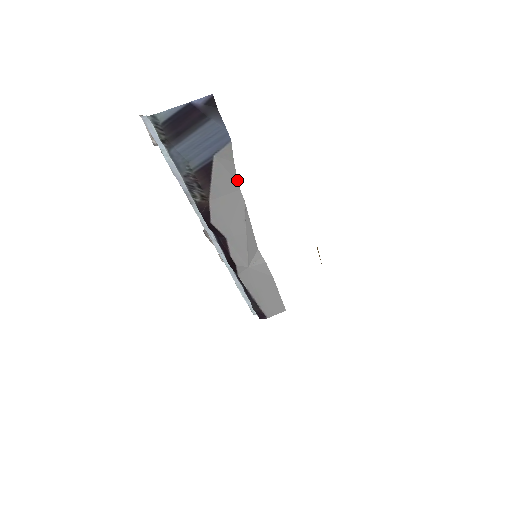
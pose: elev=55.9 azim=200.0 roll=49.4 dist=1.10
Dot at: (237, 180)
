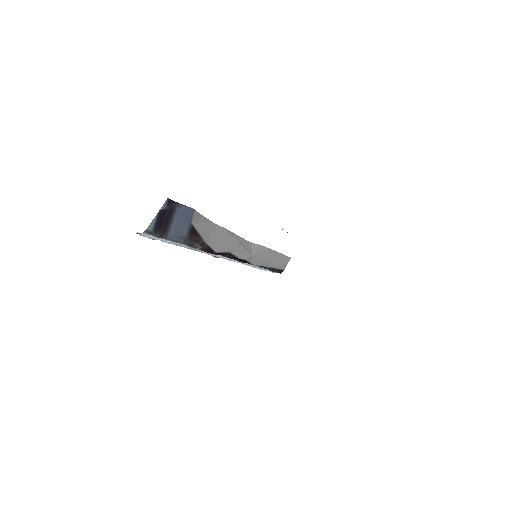
Dot at: (212, 222)
